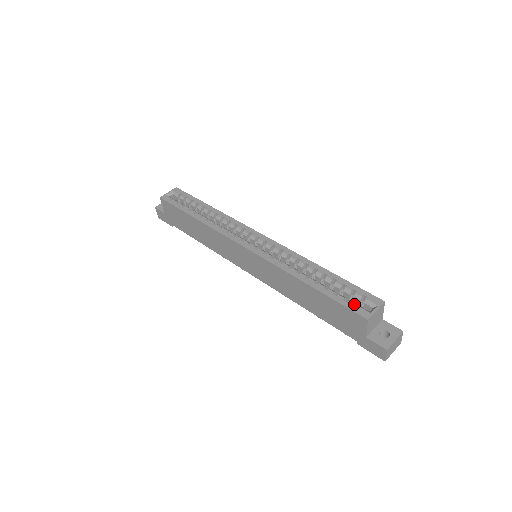
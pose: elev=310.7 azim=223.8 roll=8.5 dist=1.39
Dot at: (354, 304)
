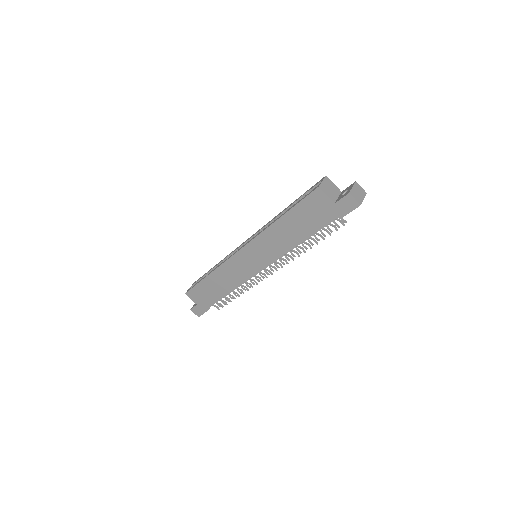
Dot at: (309, 193)
